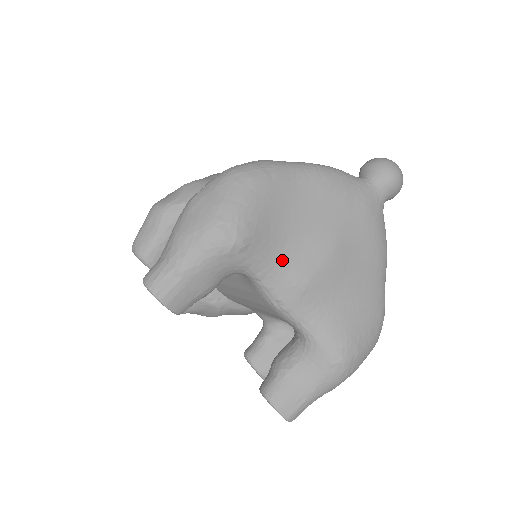
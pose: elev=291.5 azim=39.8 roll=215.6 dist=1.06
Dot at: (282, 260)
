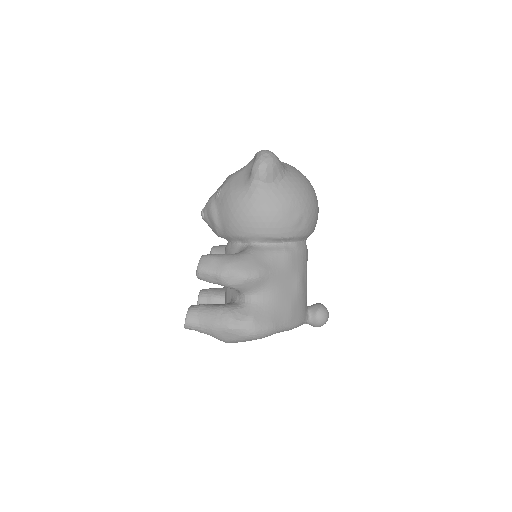
Dot at: occluded
